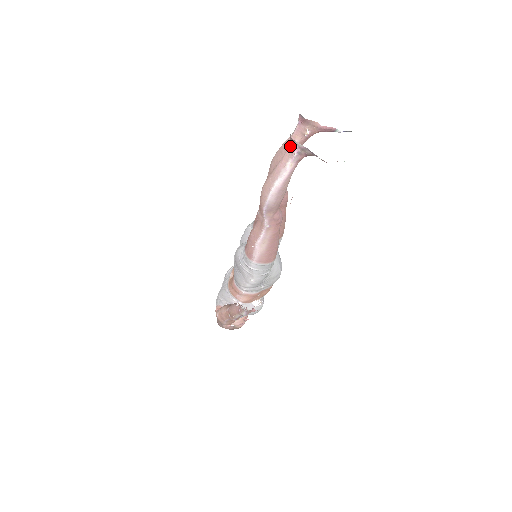
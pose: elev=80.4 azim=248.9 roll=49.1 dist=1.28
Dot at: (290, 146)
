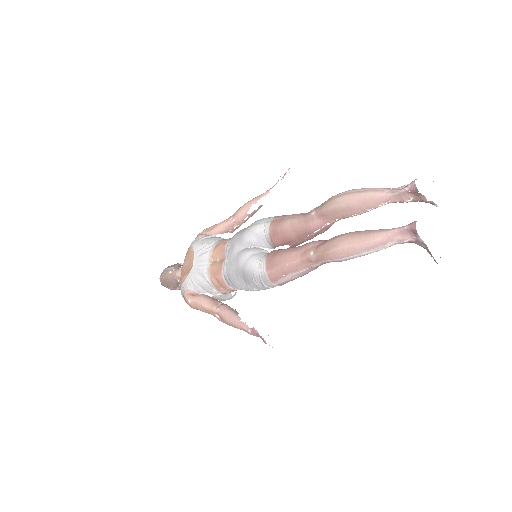
Dot at: (404, 231)
